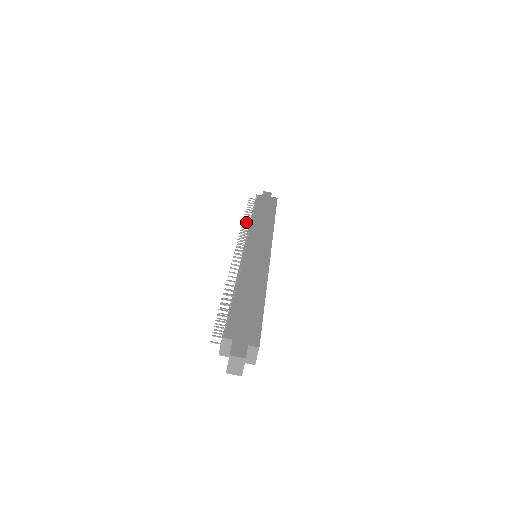
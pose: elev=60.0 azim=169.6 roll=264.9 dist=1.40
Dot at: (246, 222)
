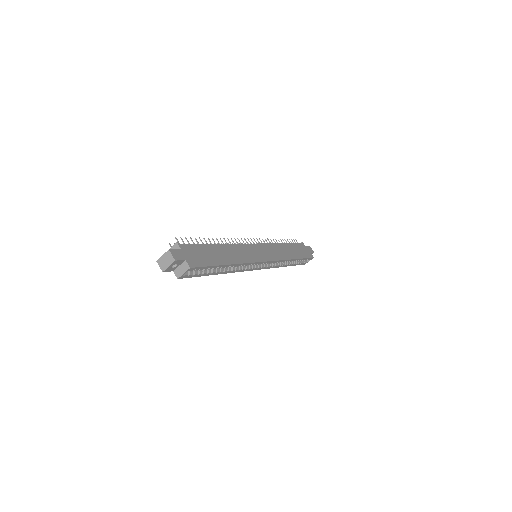
Dot at: occluded
